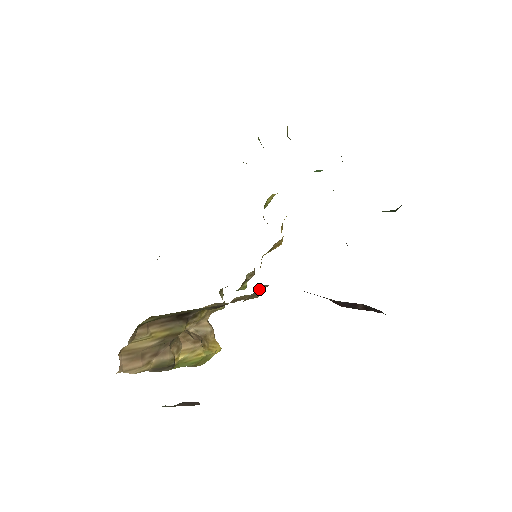
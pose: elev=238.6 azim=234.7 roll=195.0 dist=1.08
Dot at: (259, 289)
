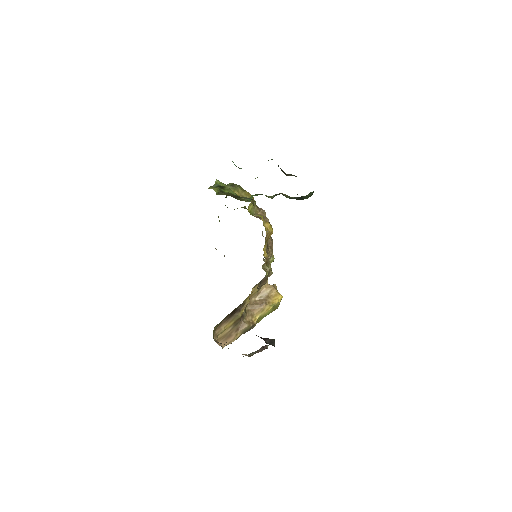
Dot at: (262, 281)
